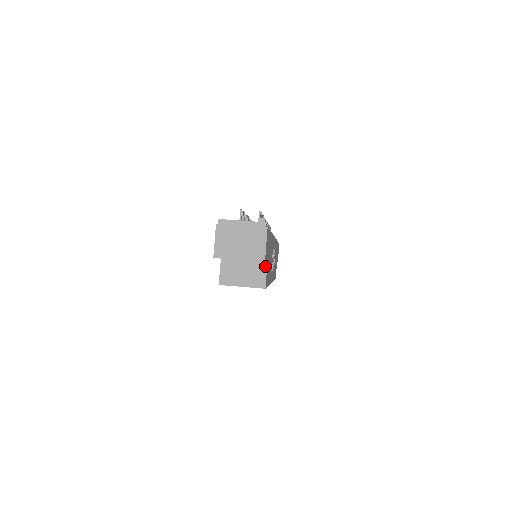
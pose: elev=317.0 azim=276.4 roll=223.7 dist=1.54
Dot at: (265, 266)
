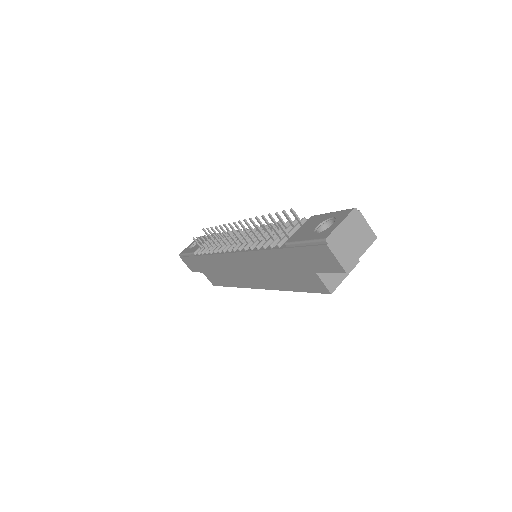
Dot at: occluded
